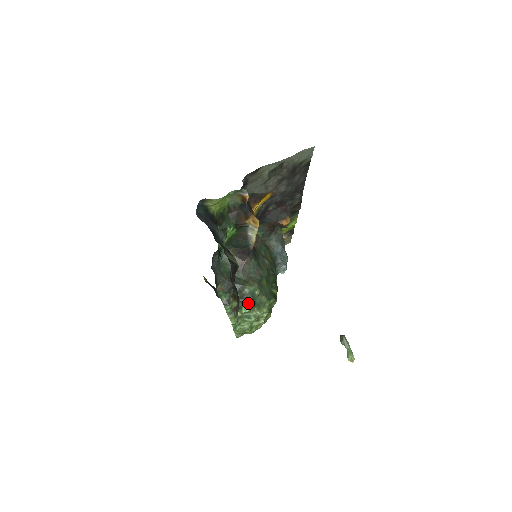
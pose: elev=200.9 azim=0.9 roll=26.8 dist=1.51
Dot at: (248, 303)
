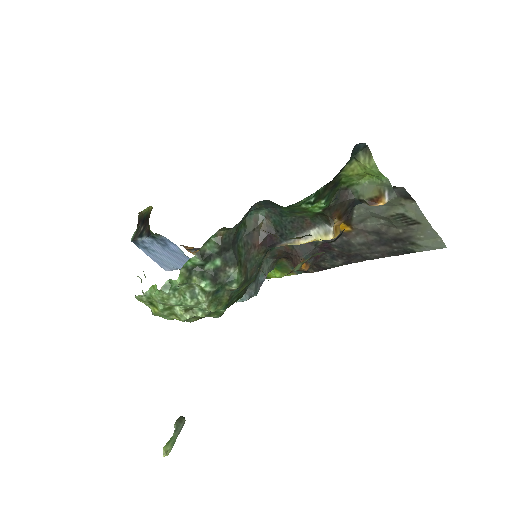
Dot at: (216, 283)
